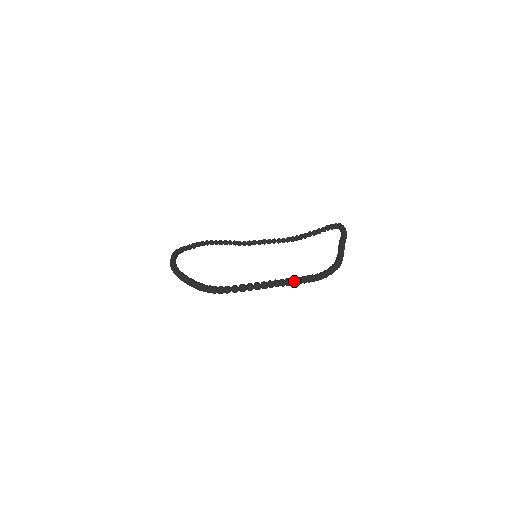
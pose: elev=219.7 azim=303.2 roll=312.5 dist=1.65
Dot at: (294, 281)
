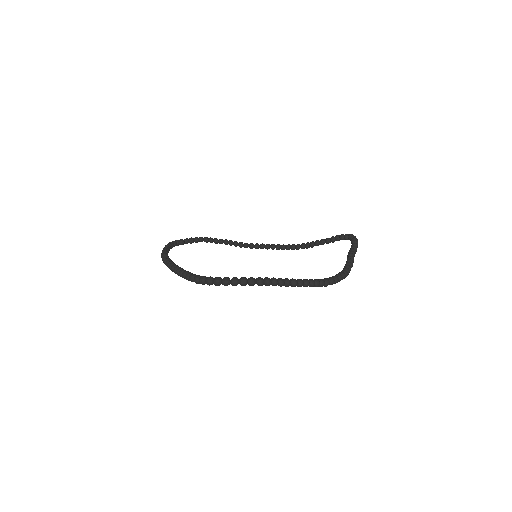
Dot at: (294, 282)
